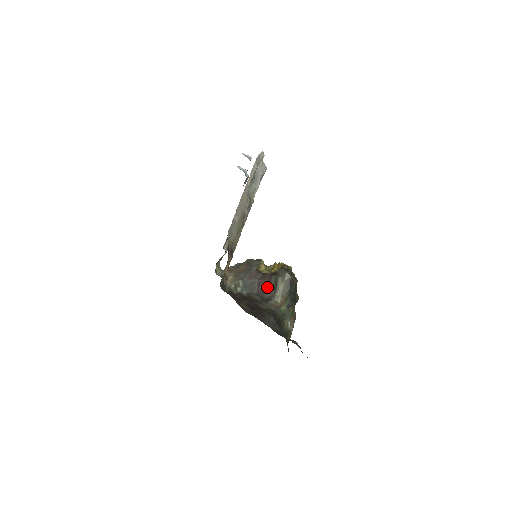
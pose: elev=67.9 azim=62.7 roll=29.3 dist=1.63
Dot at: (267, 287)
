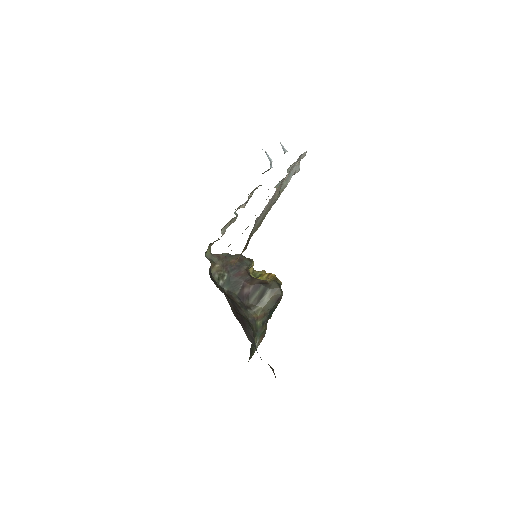
Dot at: (251, 293)
